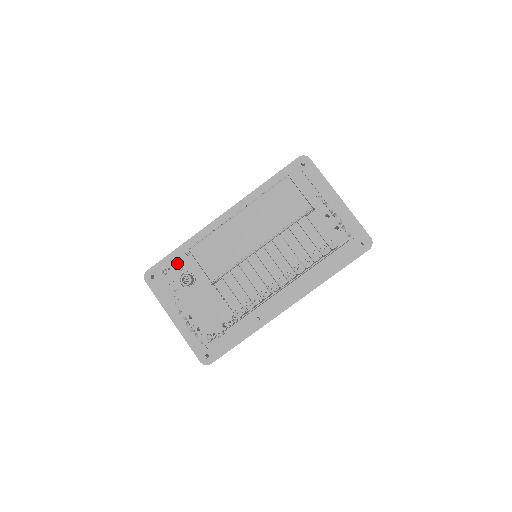
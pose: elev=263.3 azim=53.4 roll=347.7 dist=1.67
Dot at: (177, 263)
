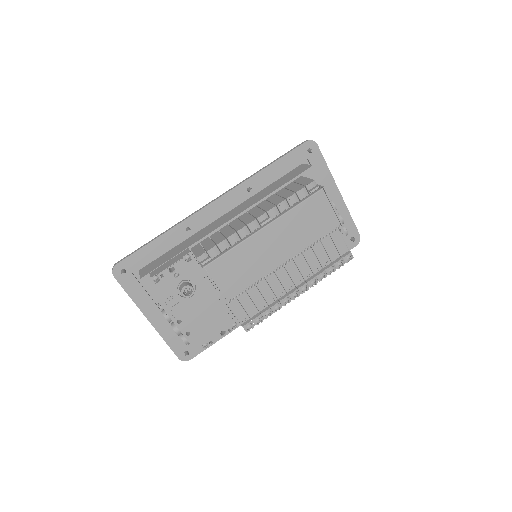
Dot at: (167, 265)
